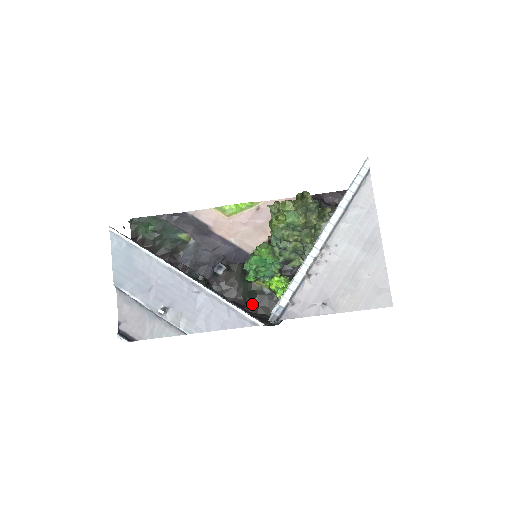
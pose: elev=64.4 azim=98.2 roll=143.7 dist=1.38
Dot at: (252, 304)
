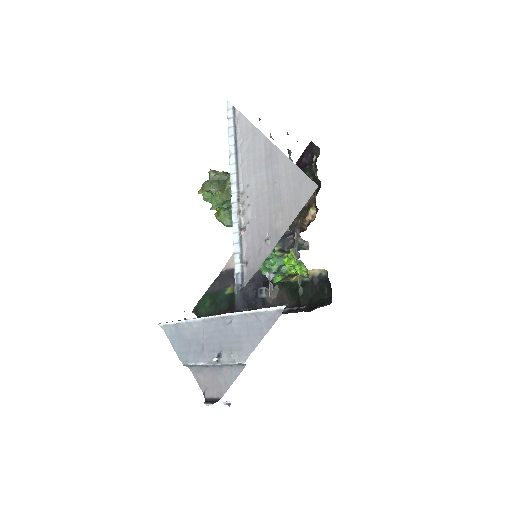
Dot at: (304, 300)
